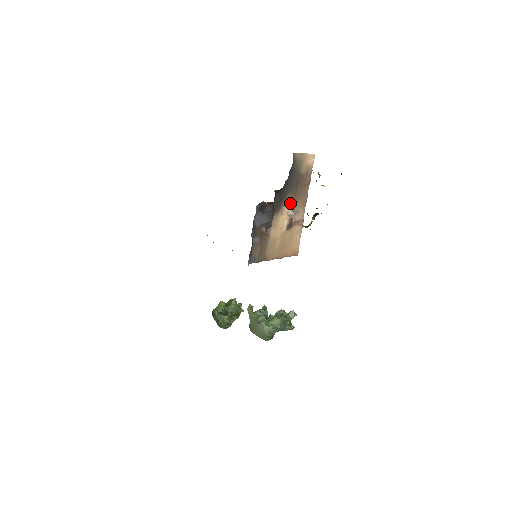
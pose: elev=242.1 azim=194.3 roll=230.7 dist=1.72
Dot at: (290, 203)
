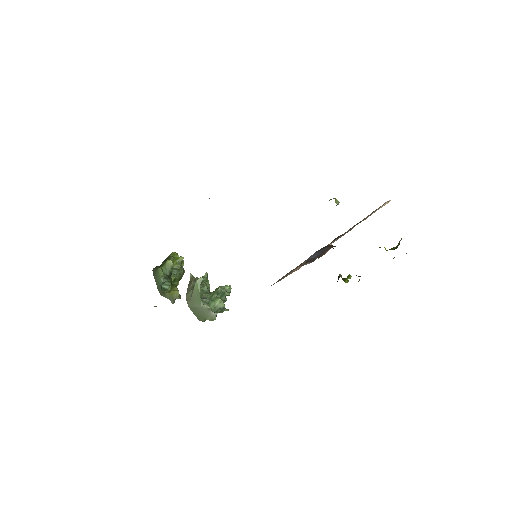
Dot at: occluded
